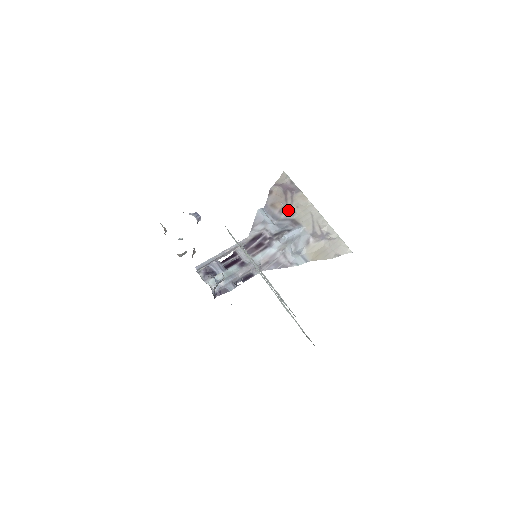
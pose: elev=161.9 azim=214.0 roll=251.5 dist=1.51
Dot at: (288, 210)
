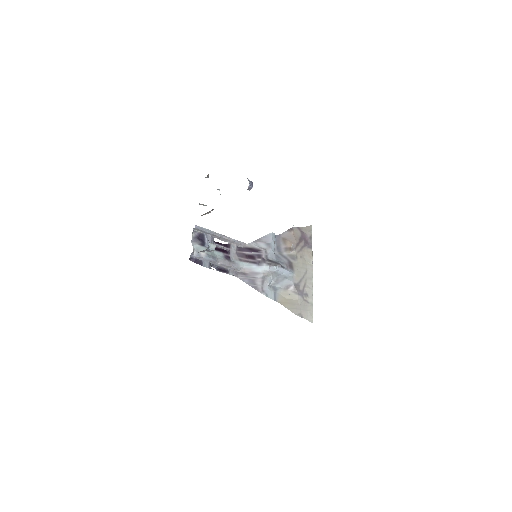
Dot at: (293, 253)
